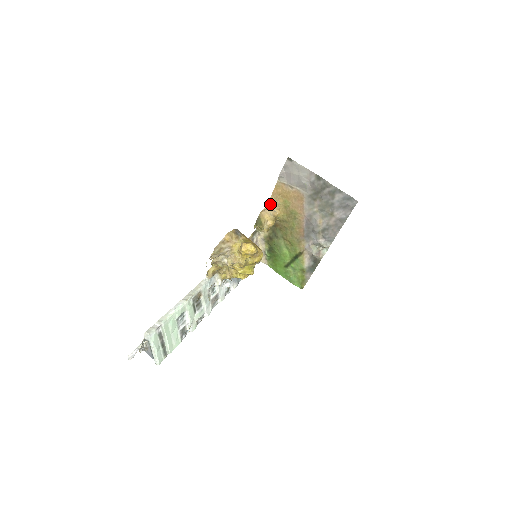
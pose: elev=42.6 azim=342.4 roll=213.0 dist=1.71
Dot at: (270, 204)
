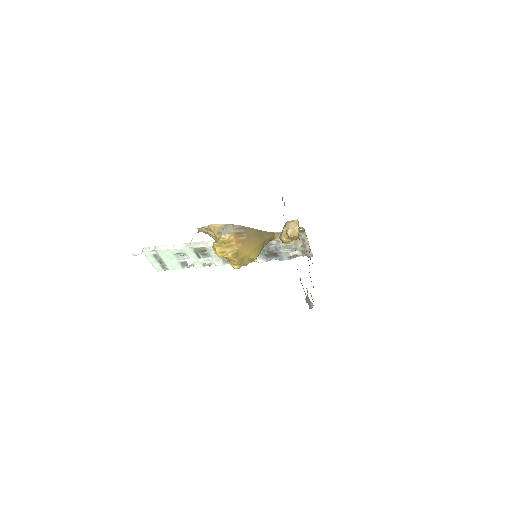
Dot at: occluded
